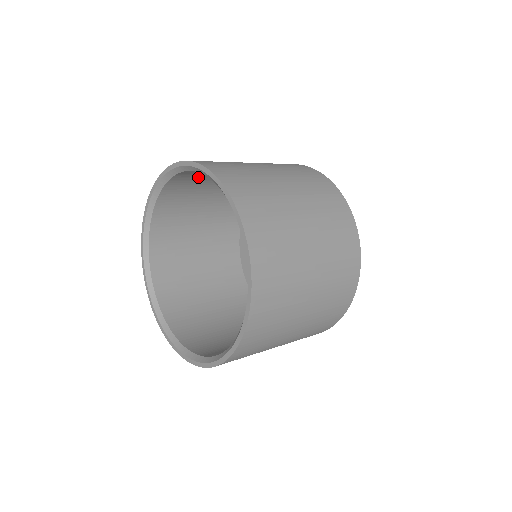
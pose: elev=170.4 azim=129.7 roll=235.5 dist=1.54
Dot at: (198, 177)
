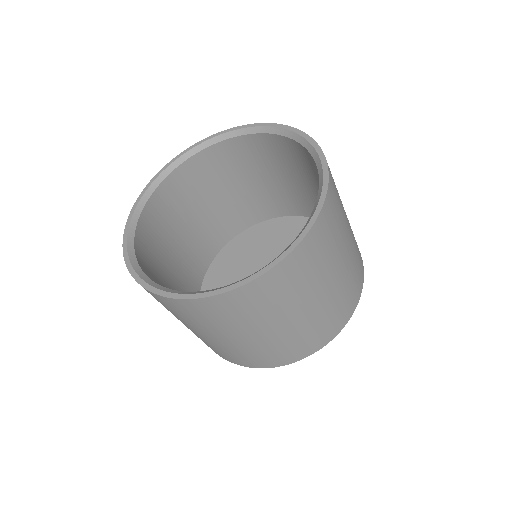
Dot at: (165, 218)
